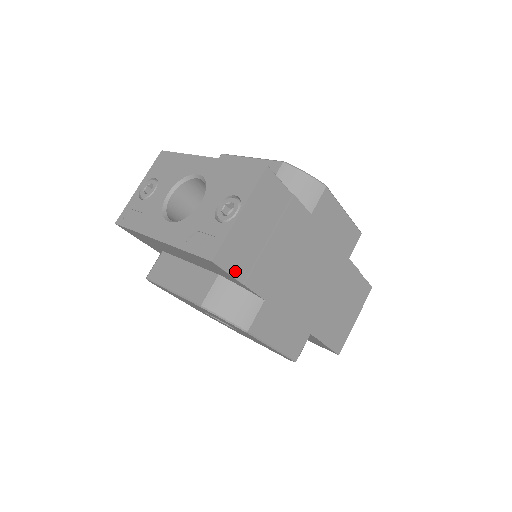
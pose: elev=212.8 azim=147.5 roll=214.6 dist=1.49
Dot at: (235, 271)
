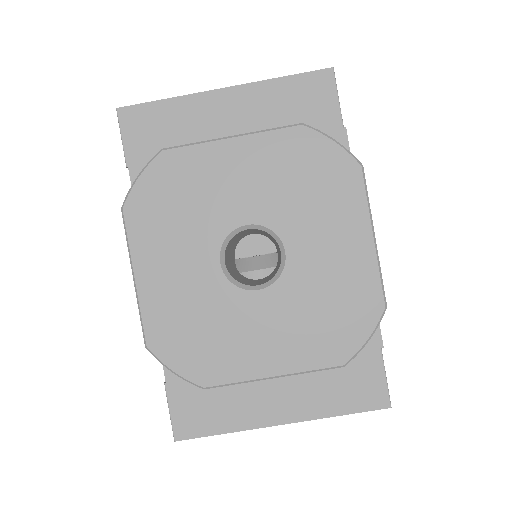
Dot at: (339, 108)
